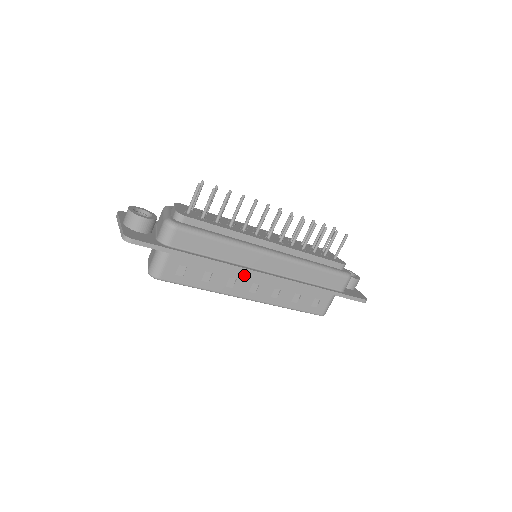
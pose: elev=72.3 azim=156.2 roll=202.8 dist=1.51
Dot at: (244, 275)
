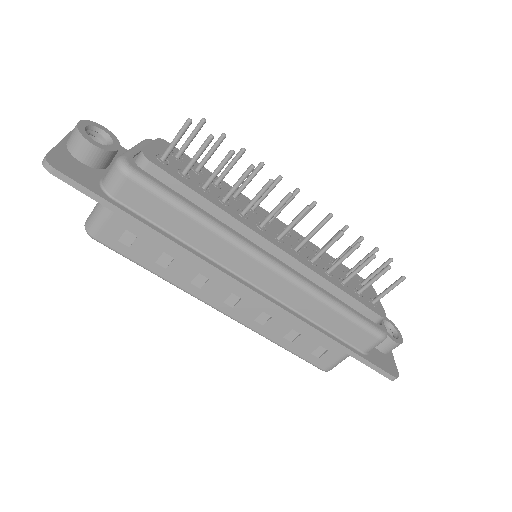
Dot at: (221, 278)
